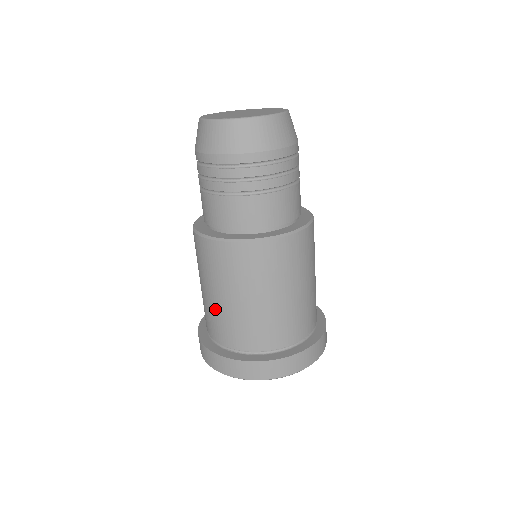
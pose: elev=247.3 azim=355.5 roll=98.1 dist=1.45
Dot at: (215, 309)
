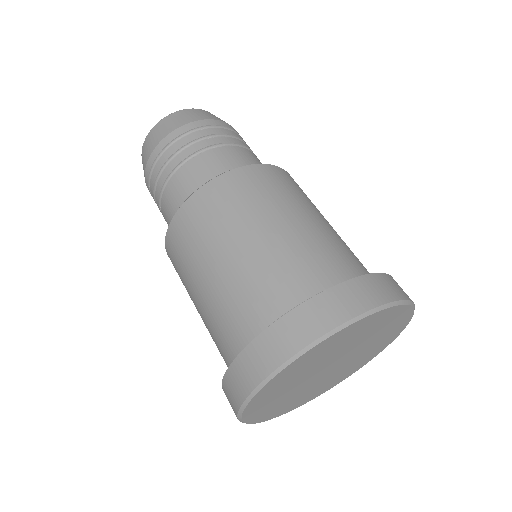
Dot at: (282, 245)
